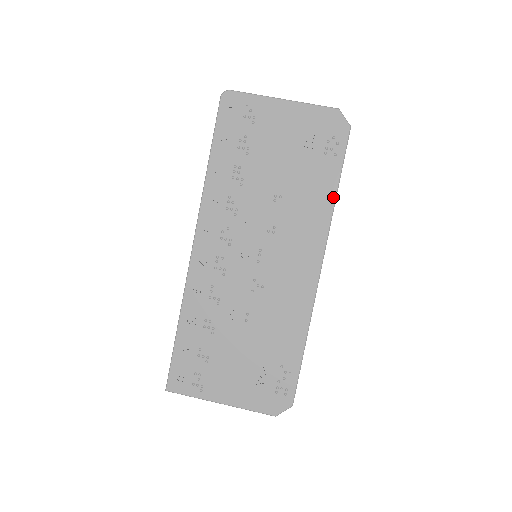
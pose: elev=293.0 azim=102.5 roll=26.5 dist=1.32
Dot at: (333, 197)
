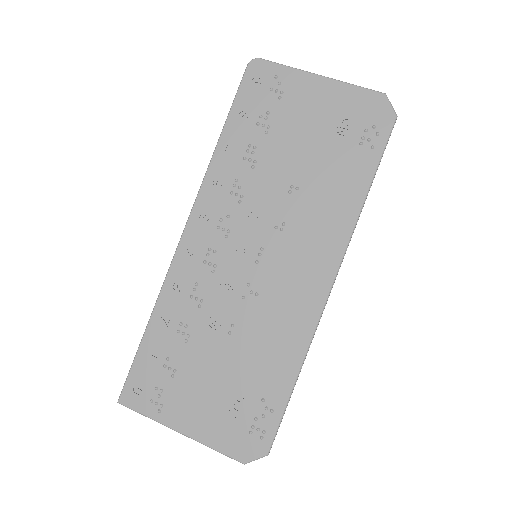
Dot at: (362, 198)
